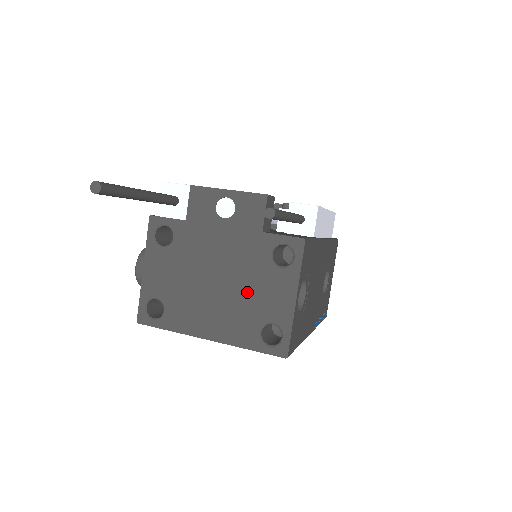
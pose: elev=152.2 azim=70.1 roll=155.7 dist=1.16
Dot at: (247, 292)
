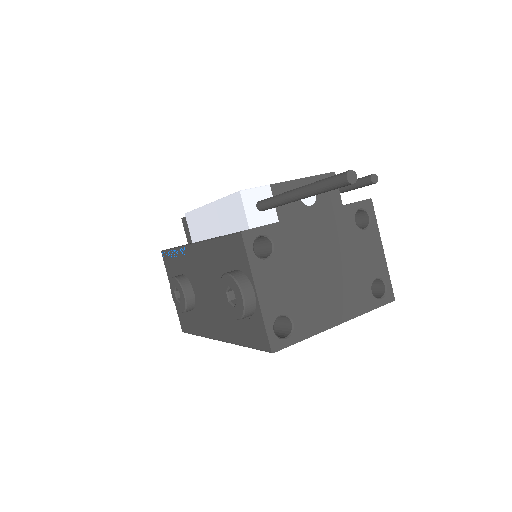
Dot at: (351, 263)
